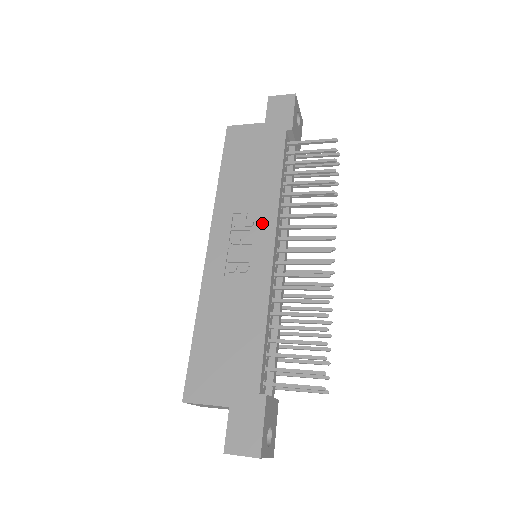
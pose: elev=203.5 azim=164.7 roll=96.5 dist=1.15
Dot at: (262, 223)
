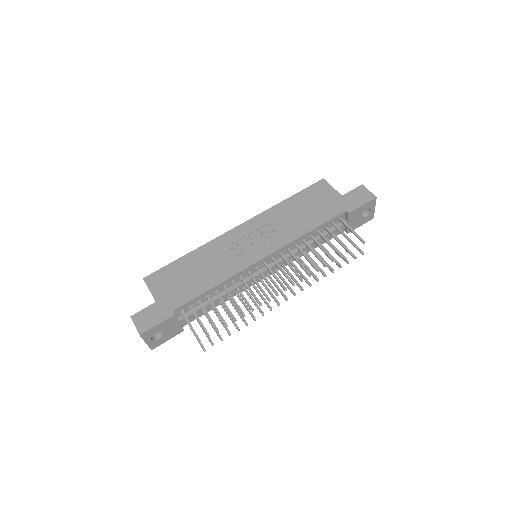
Dot at: (273, 242)
